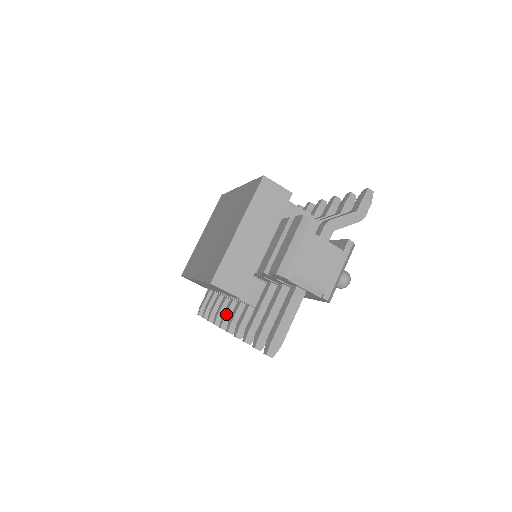
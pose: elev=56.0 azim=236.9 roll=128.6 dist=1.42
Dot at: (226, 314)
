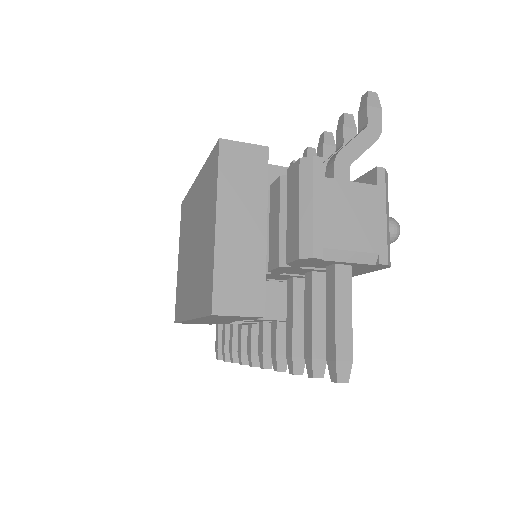
Dot at: (251, 346)
